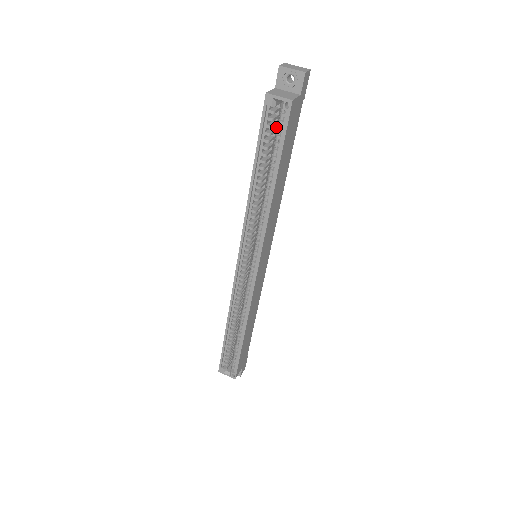
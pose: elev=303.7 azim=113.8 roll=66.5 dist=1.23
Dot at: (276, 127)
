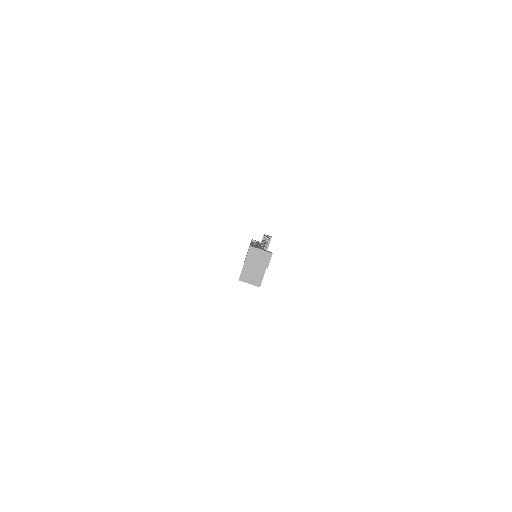
Dot at: occluded
